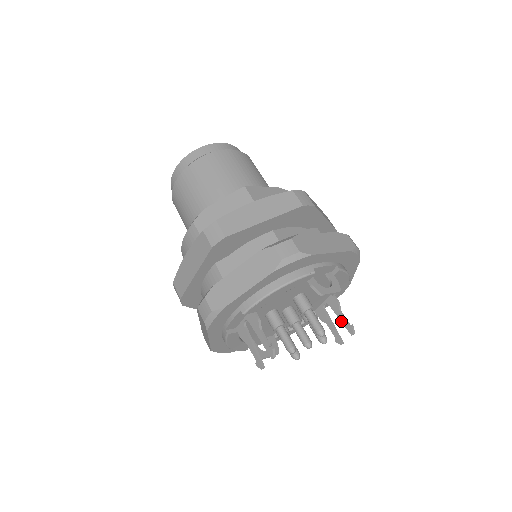
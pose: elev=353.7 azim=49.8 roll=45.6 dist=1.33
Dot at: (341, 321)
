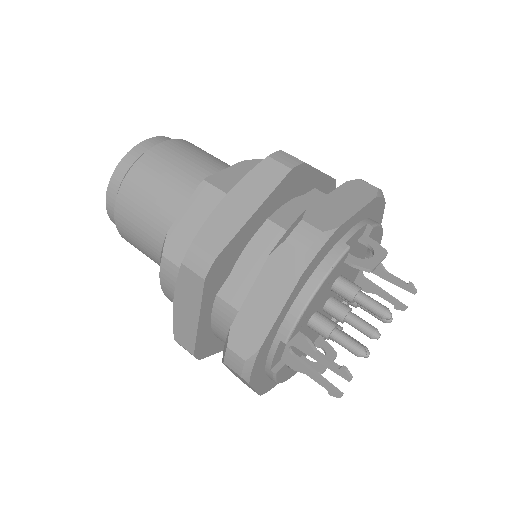
Dot at: occluded
